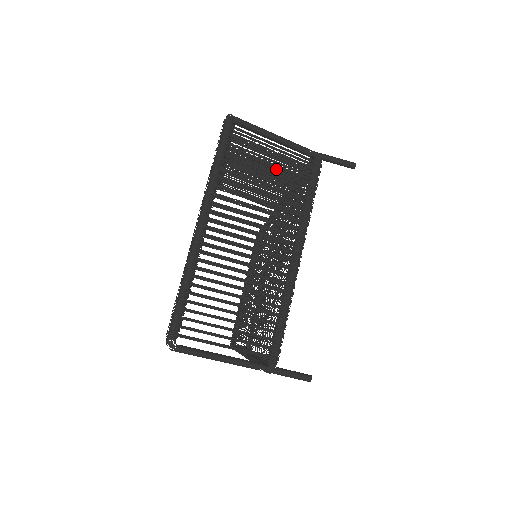
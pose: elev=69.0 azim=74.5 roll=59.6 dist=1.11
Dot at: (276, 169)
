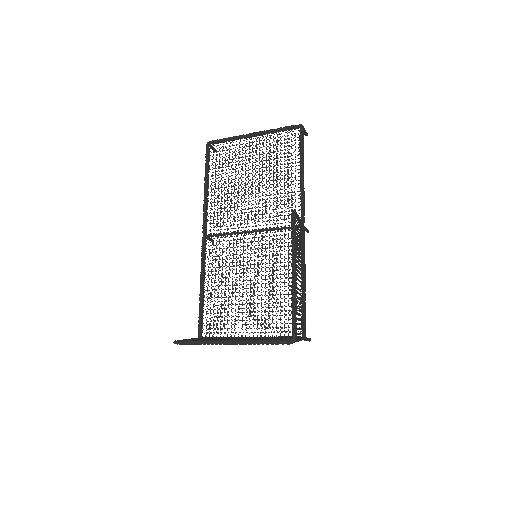
Dot at: occluded
